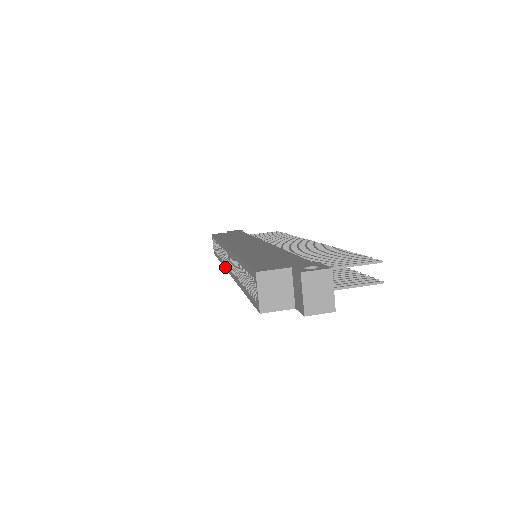
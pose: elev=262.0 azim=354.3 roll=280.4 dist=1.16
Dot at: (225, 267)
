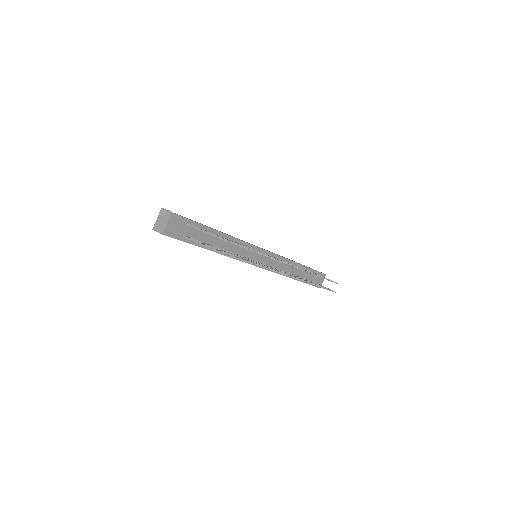
Dot at: occluded
